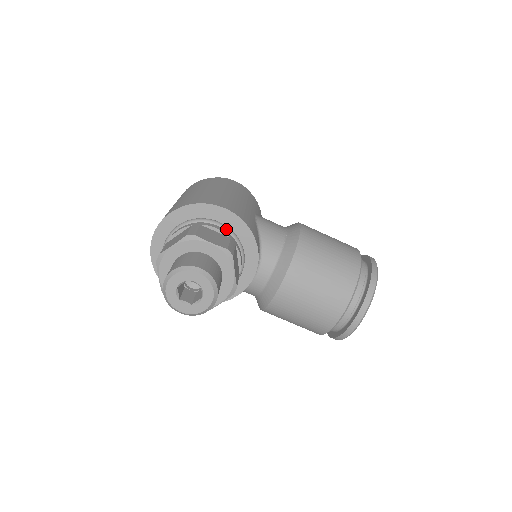
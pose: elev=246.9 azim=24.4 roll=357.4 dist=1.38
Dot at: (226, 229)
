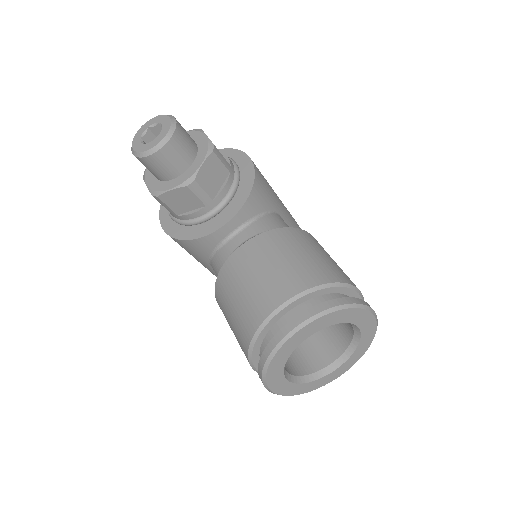
Dot at: (235, 166)
